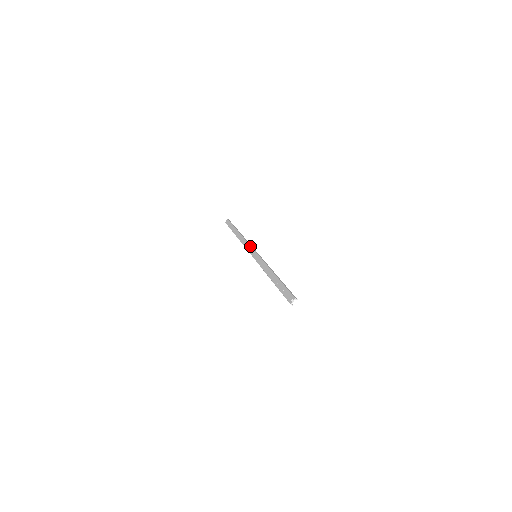
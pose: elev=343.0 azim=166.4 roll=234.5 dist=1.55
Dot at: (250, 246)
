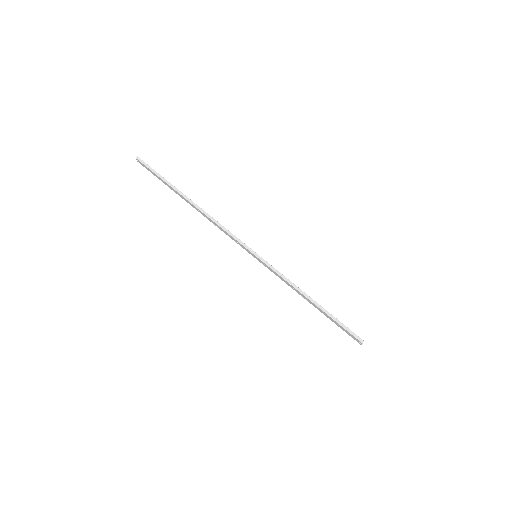
Dot at: (233, 239)
